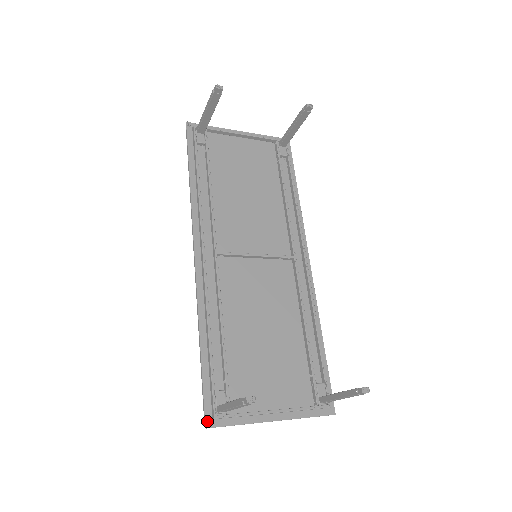
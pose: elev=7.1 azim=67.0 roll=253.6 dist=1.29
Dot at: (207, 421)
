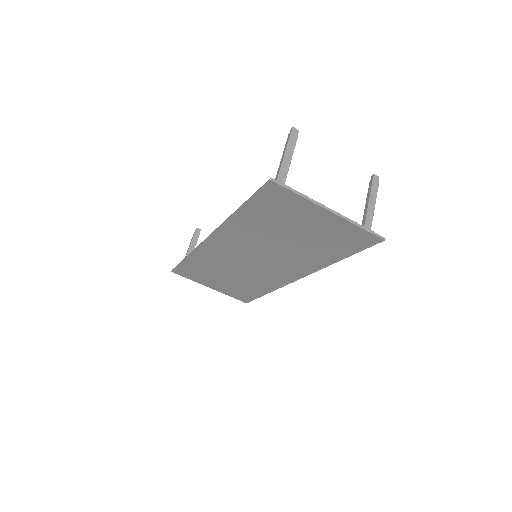
Dot at: (270, 181)
